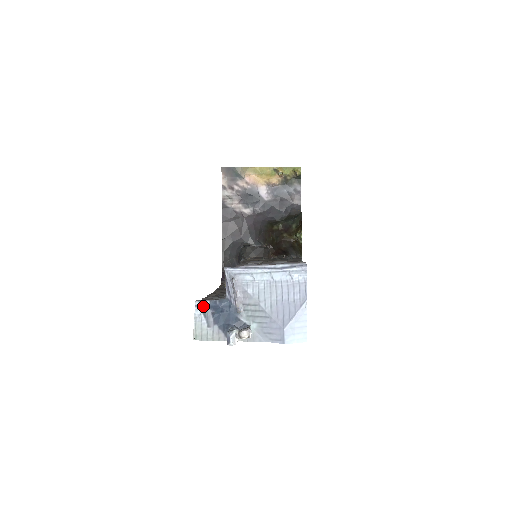
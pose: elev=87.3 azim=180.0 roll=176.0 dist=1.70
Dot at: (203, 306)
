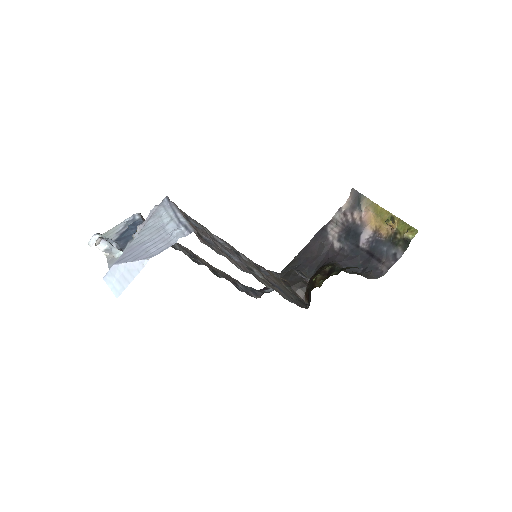
Dot at: (134, 218)
